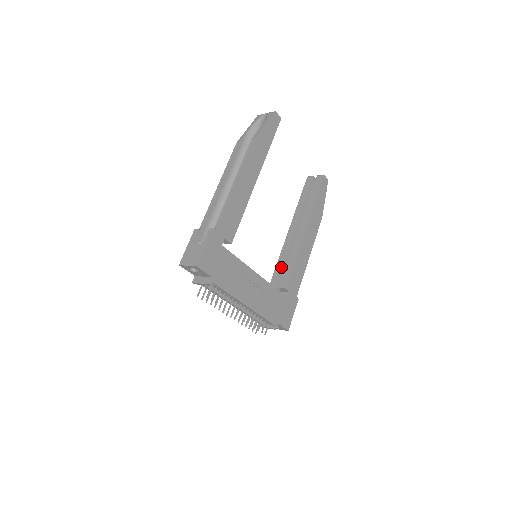
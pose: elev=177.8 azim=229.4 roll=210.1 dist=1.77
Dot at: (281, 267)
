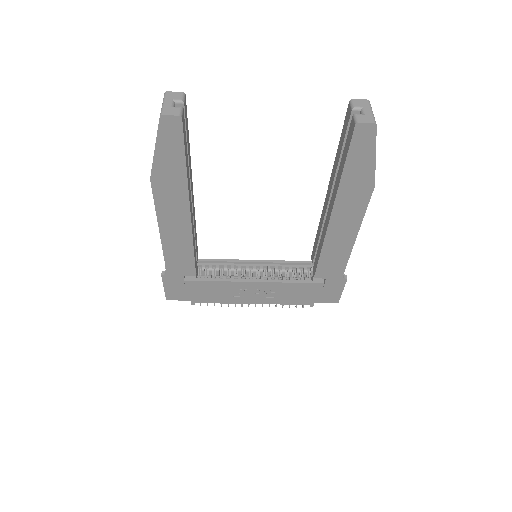
Dot at: (316, 245)
